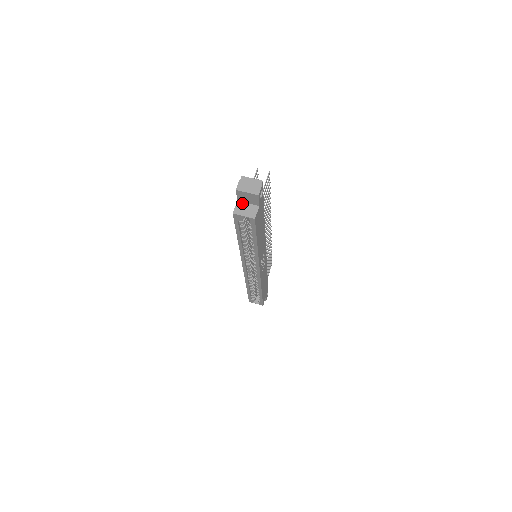
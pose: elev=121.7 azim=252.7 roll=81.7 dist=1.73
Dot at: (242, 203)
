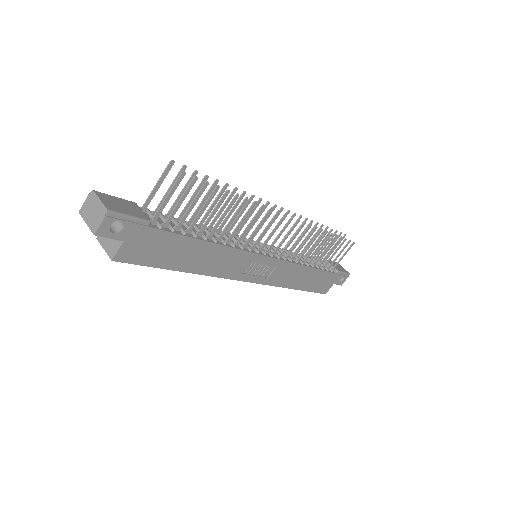
Dot at: occluded
